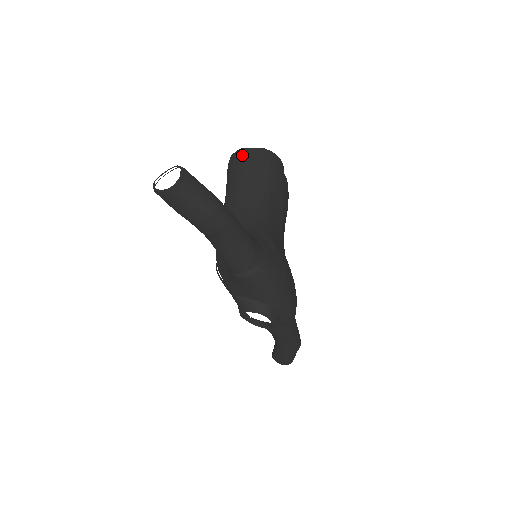
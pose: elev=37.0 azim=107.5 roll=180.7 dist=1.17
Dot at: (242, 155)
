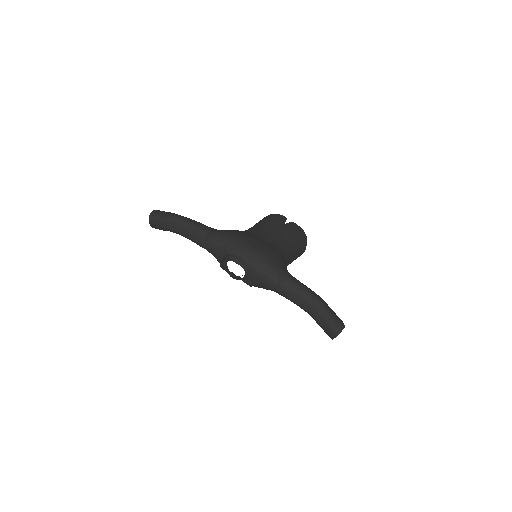
Dot at: occluded
